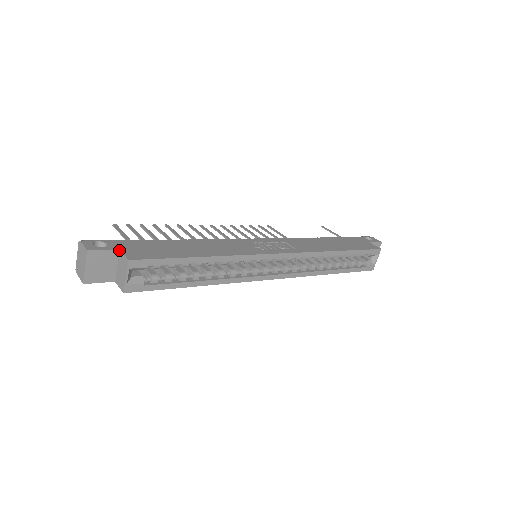
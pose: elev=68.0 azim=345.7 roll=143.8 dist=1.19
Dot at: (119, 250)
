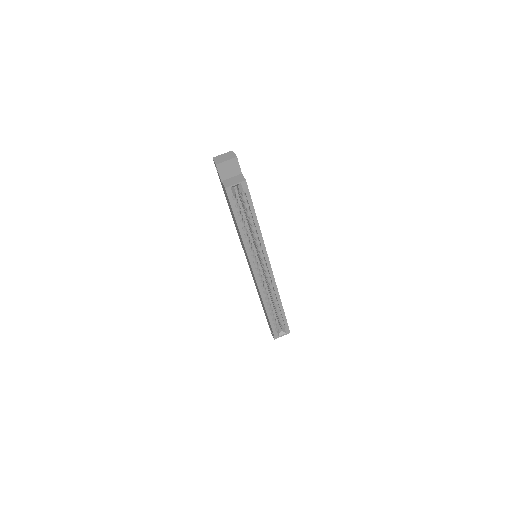
Dot at: (241, 173)
